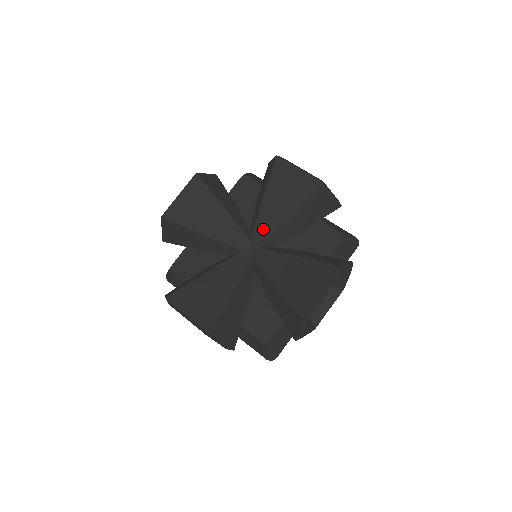
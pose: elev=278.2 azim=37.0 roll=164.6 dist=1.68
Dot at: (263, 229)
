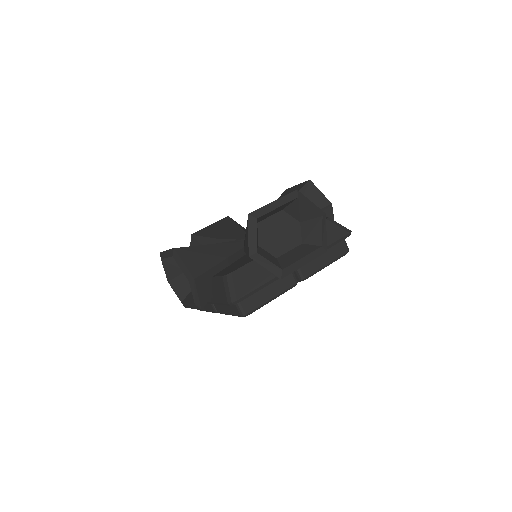
Dot at: occluded
